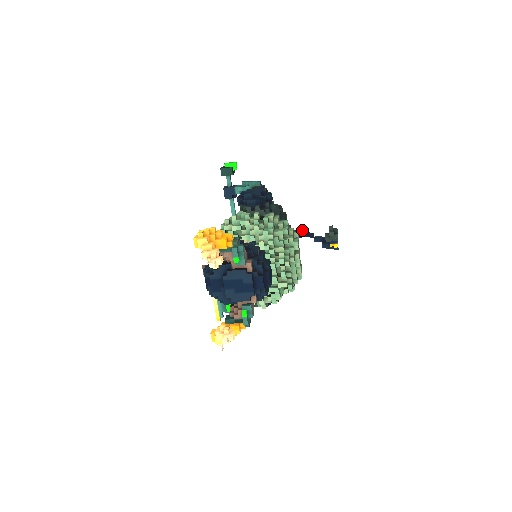
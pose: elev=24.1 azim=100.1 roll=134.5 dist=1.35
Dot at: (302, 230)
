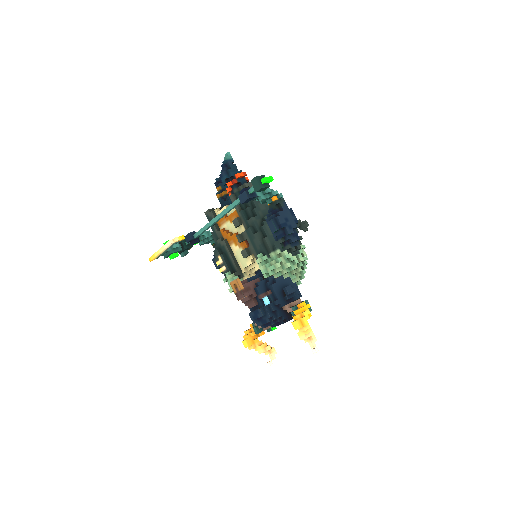
Dot at: occluded
